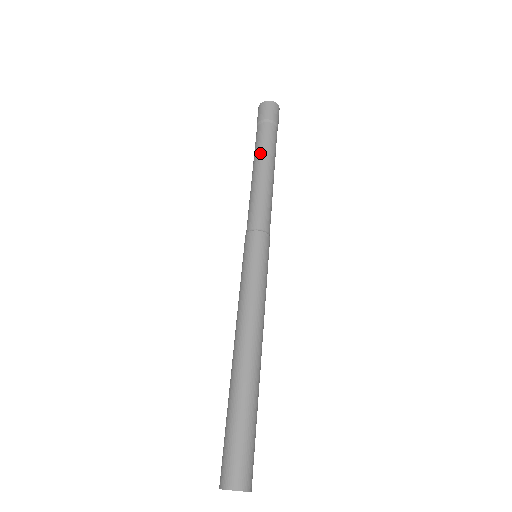
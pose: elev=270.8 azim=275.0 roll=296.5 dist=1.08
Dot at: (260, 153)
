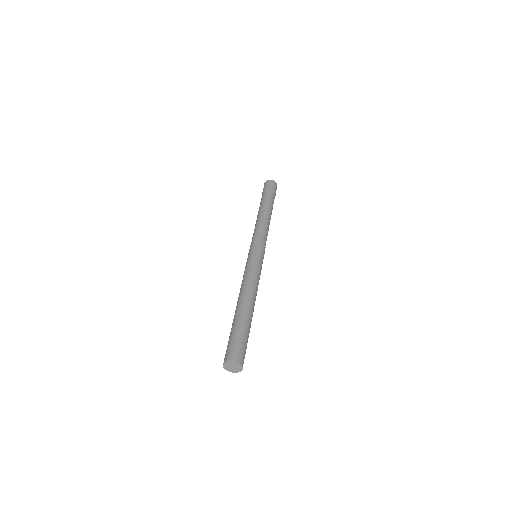
Dot at: (263, 205)
